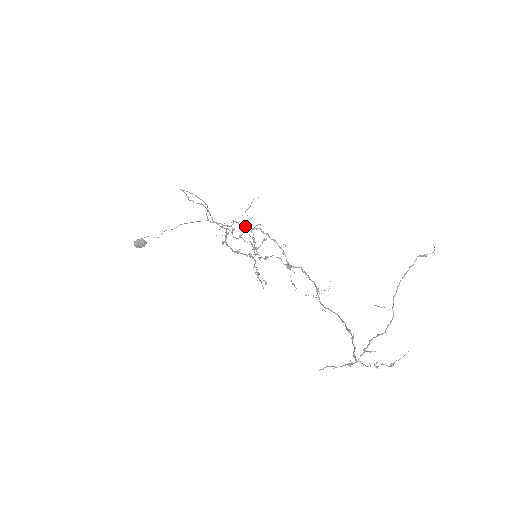
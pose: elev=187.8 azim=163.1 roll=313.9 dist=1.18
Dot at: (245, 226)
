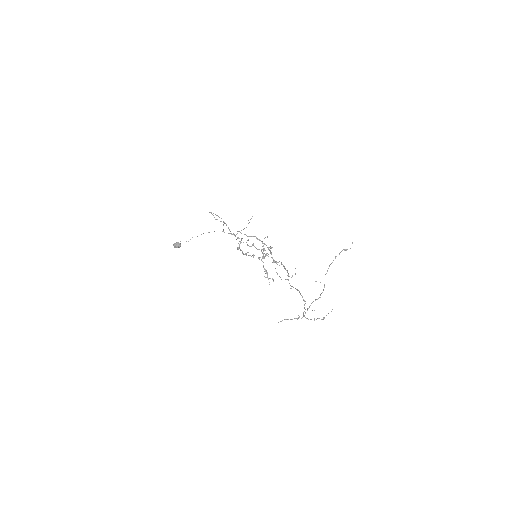
Dot at: (245, 234)
